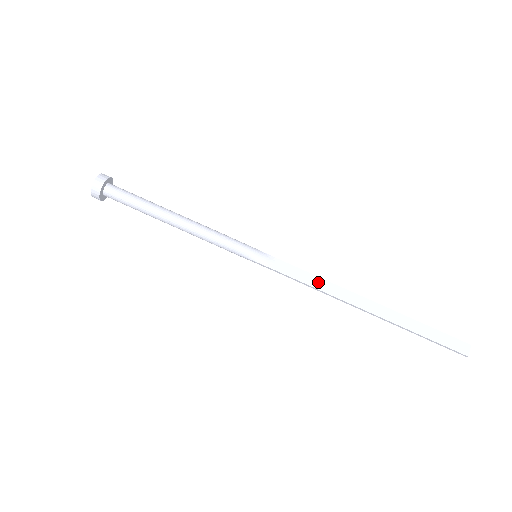
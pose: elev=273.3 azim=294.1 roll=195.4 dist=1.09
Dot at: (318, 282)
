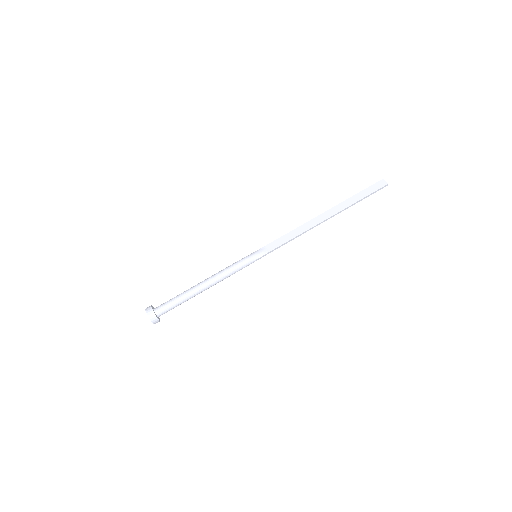
Dot at: (294, 233)
